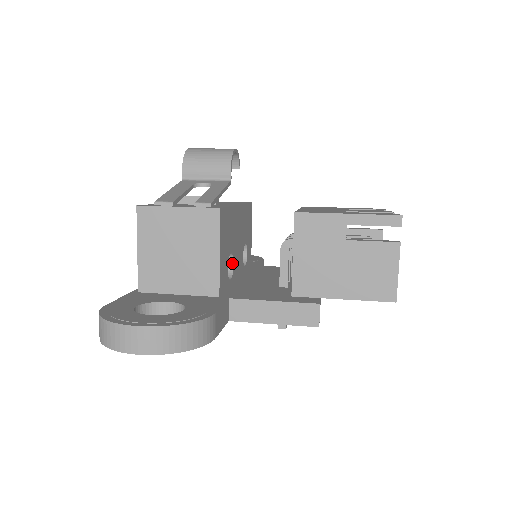
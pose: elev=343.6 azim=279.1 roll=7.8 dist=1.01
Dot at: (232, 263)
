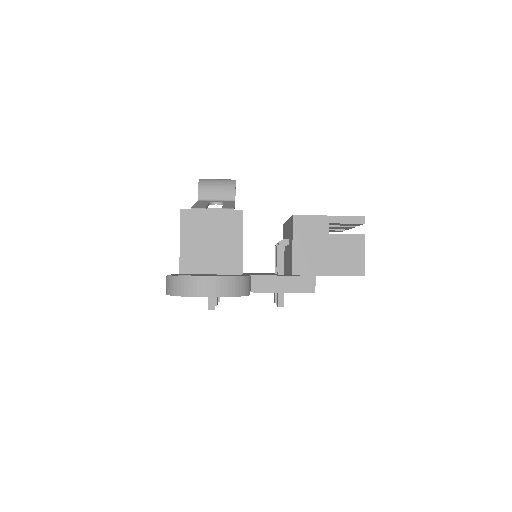
Dot at: occluded
